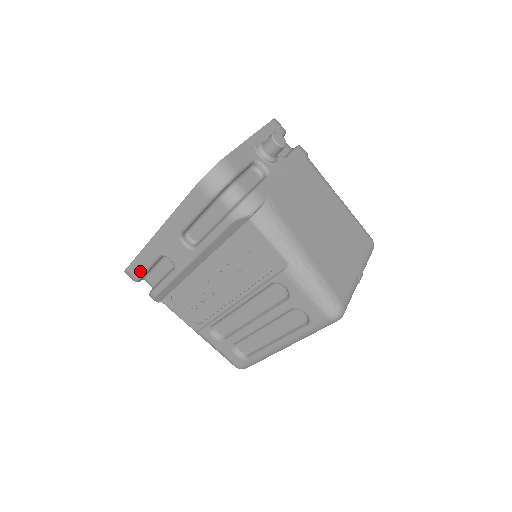
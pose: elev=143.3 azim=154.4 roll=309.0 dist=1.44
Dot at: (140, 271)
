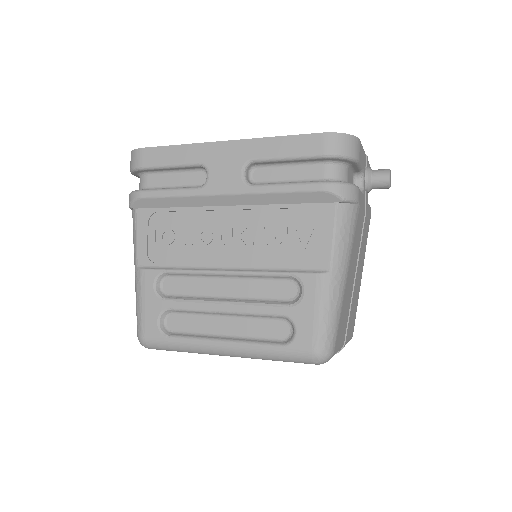
Dot at: (157, 161)
